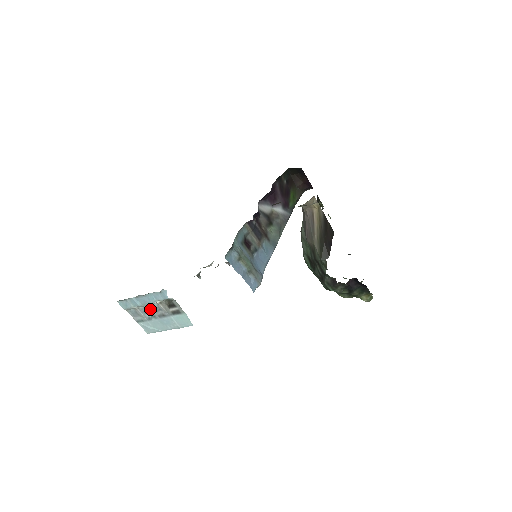
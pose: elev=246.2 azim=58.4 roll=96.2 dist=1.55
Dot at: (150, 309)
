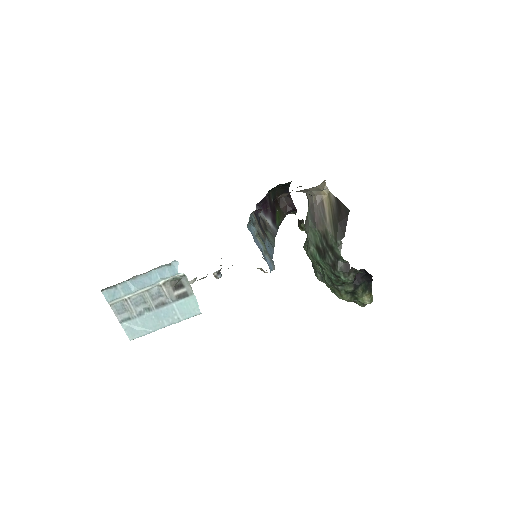
Dot at: (146, 297)
